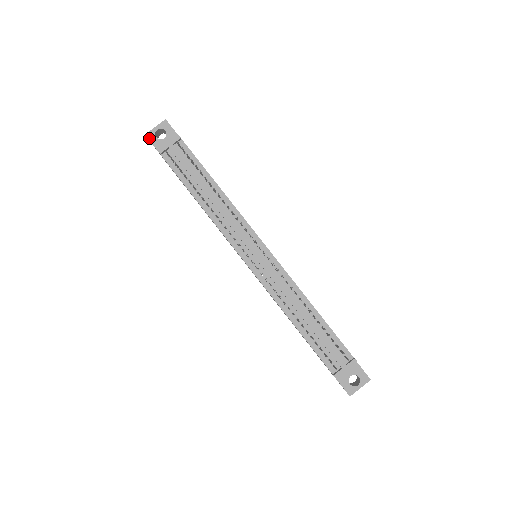
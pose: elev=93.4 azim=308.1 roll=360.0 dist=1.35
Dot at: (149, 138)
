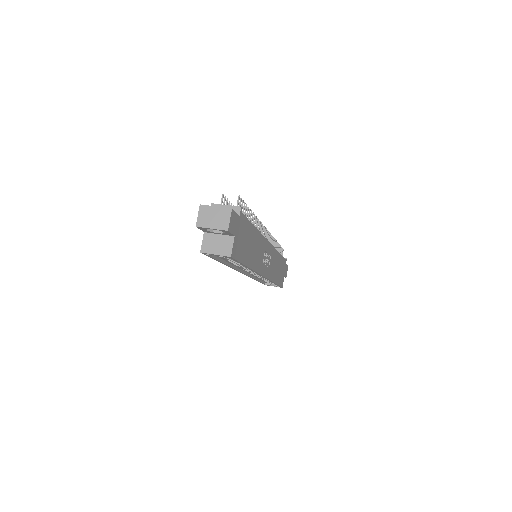
Dot at: occluded
